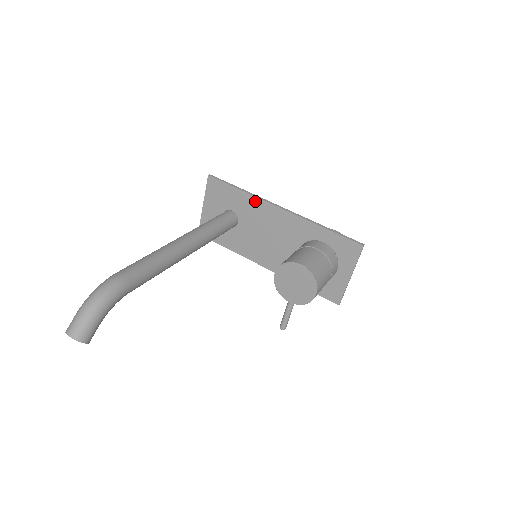
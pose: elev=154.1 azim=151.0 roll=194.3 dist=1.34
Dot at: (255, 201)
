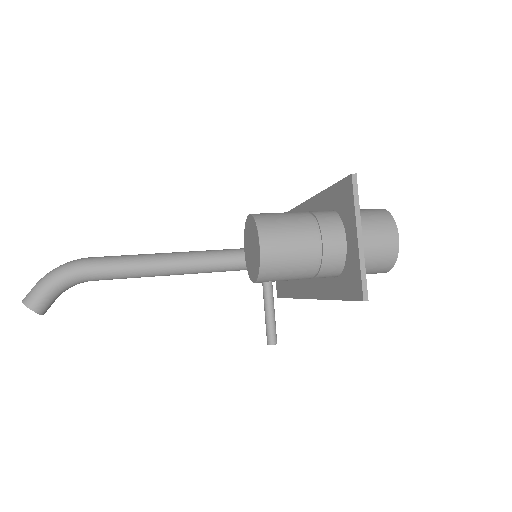
Dot at: occluded
